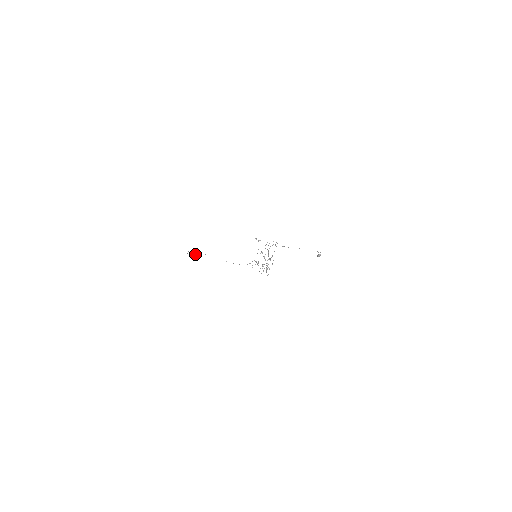
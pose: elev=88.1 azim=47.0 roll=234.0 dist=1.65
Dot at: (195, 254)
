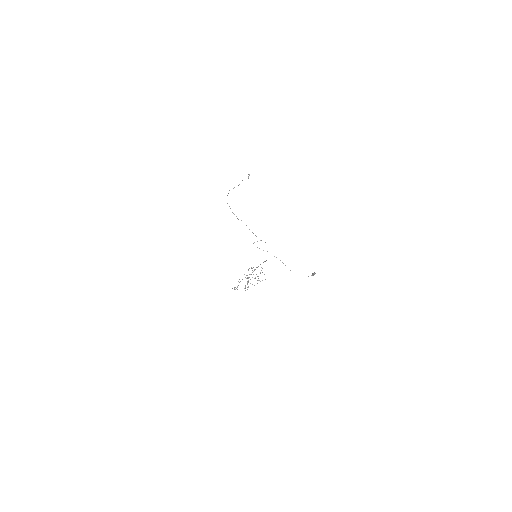
Dot at: occluded
